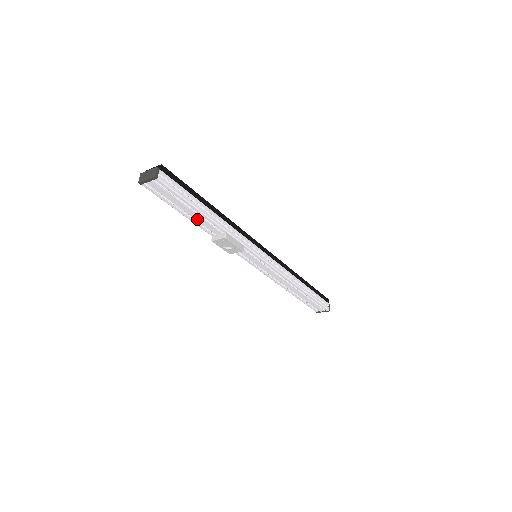
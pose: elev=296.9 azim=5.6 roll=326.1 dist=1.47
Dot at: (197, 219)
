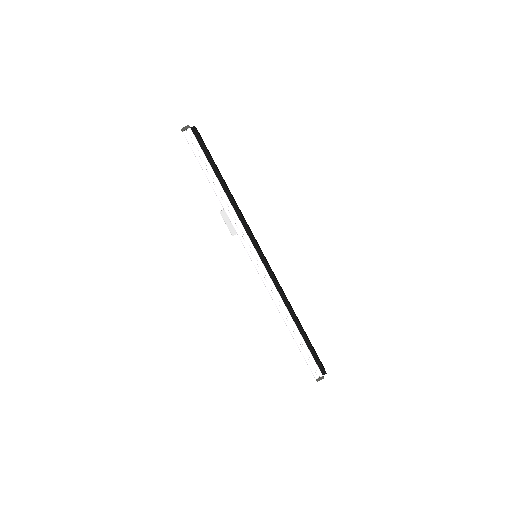
Dot at: occluded
